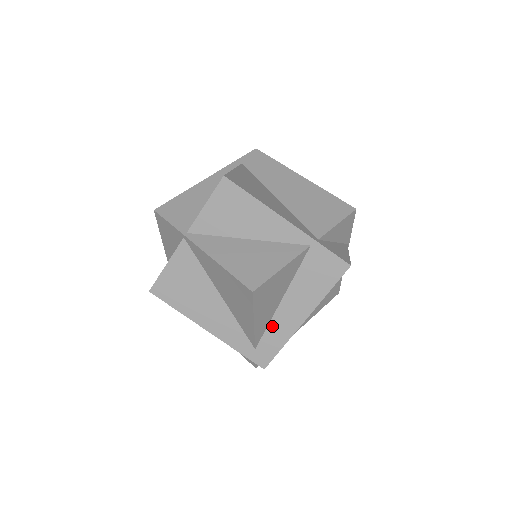
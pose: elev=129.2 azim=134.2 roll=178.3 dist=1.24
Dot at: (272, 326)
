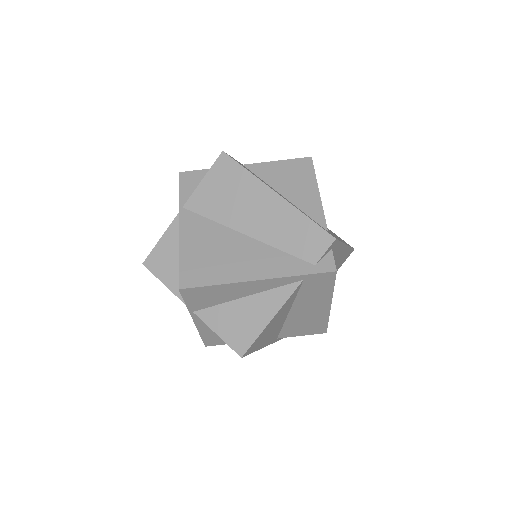
Dot at: occluded
